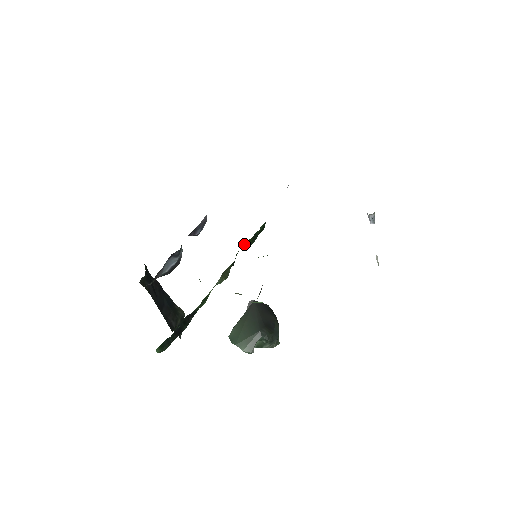
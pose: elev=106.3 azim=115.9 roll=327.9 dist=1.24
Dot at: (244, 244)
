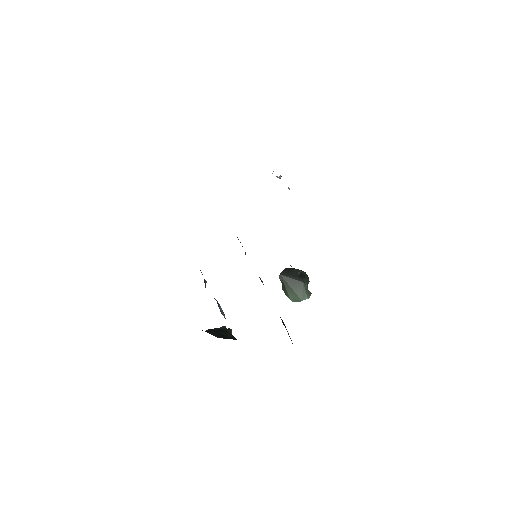
Dot at: occluded
